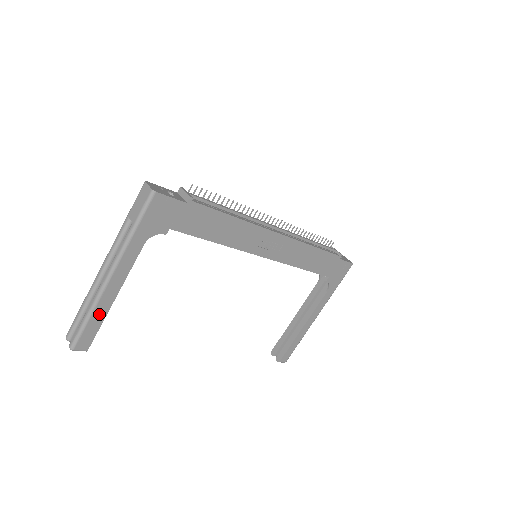
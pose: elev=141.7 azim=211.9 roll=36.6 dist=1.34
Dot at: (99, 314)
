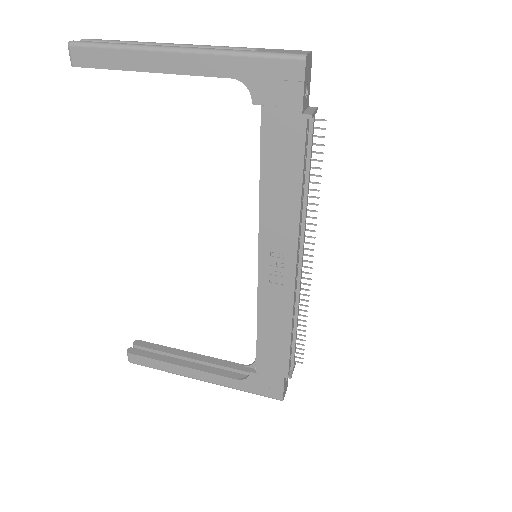
Dot at: (124, 59)
